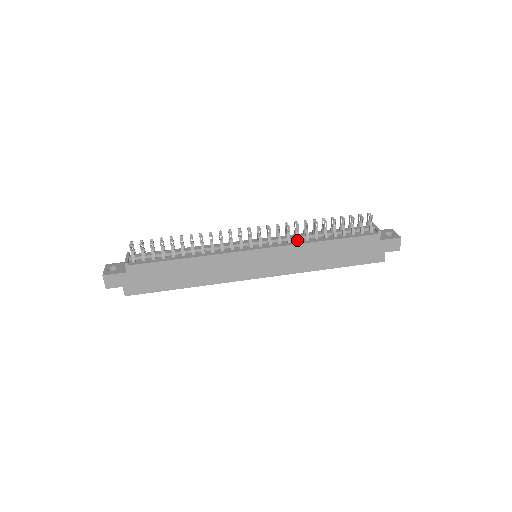
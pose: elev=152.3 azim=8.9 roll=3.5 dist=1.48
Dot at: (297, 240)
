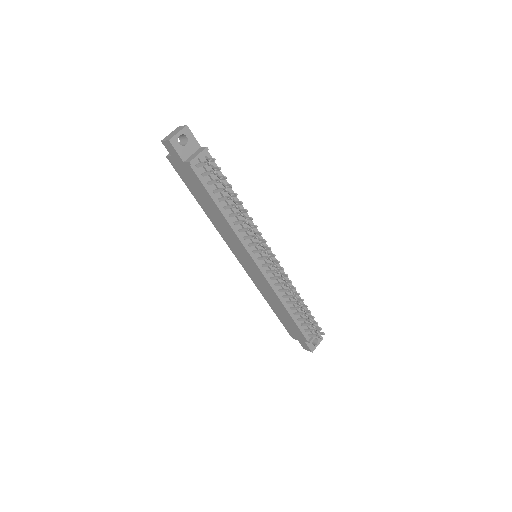
Dot at: (280, 290)
